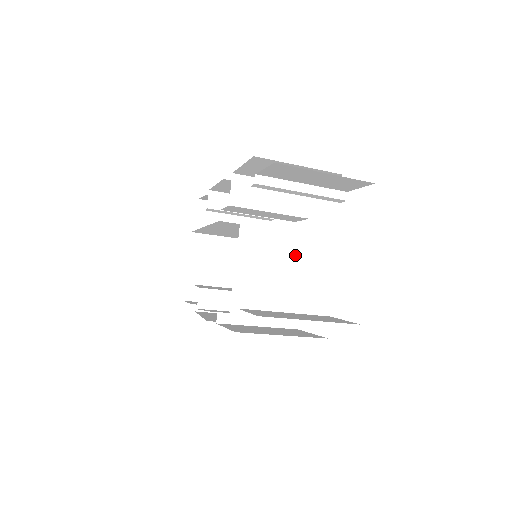
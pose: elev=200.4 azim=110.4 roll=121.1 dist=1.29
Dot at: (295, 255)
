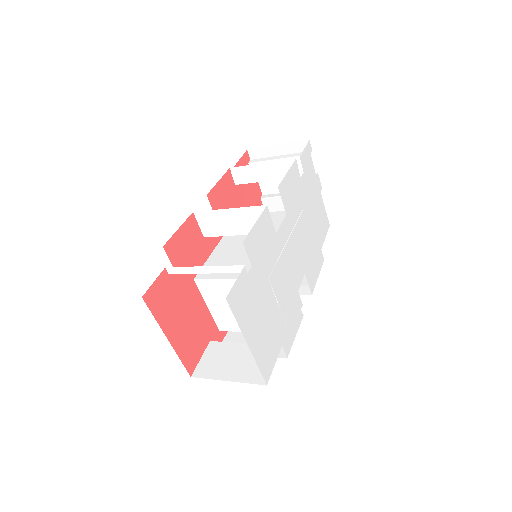
Dot at: occluded
